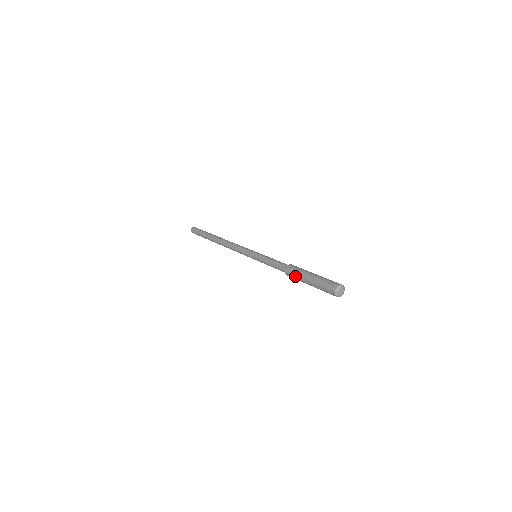
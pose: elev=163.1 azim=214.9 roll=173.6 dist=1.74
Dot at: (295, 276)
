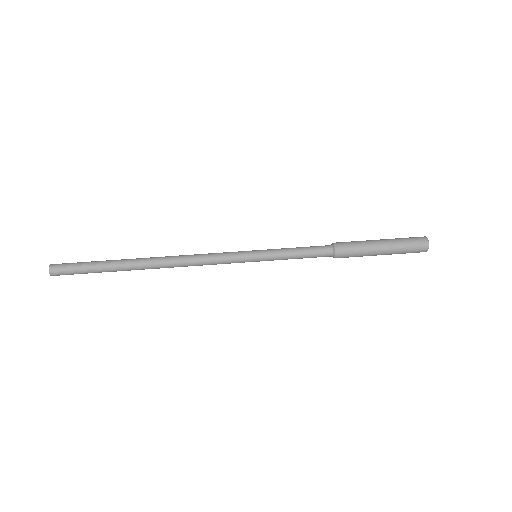
Dot at: occluded
